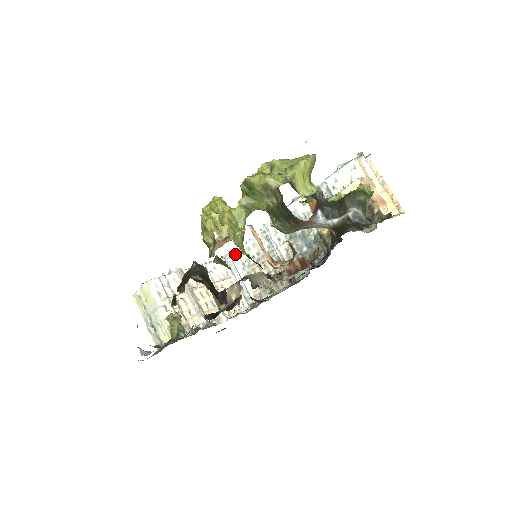
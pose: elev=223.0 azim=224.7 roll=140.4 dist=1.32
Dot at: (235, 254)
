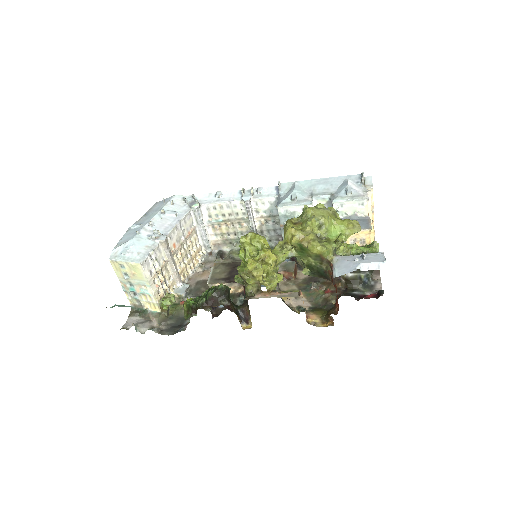
Dot at: (204, 206)
